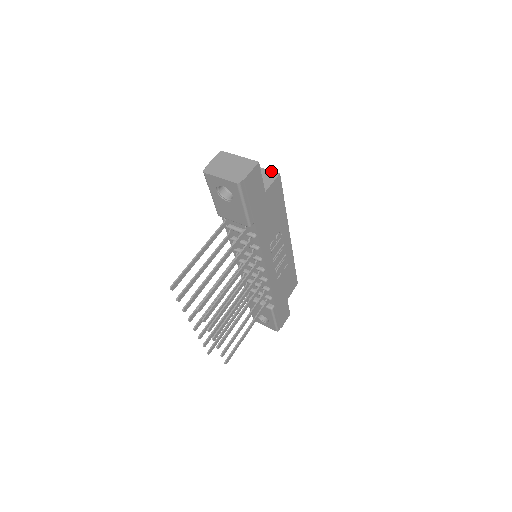
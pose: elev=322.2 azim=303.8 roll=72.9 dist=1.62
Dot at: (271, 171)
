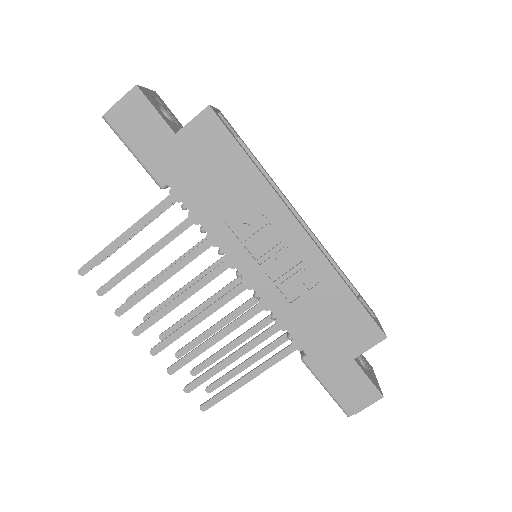
Dot at: occluded
